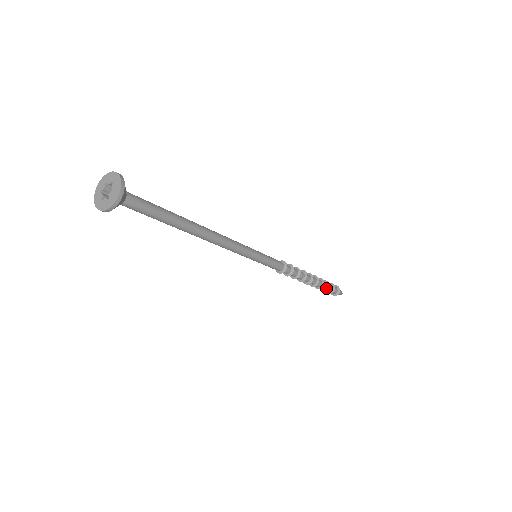
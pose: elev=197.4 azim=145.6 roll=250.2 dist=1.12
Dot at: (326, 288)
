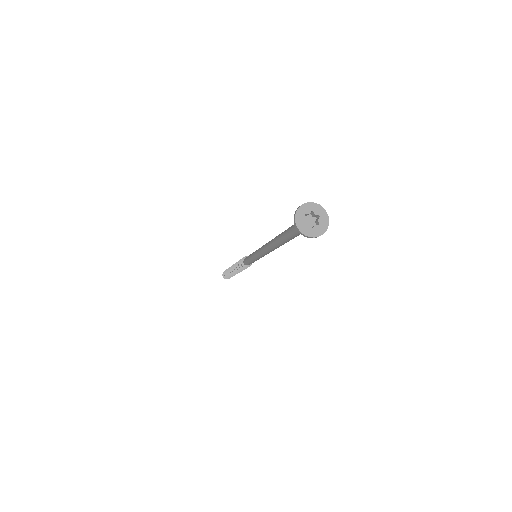
Dot at: occluded
